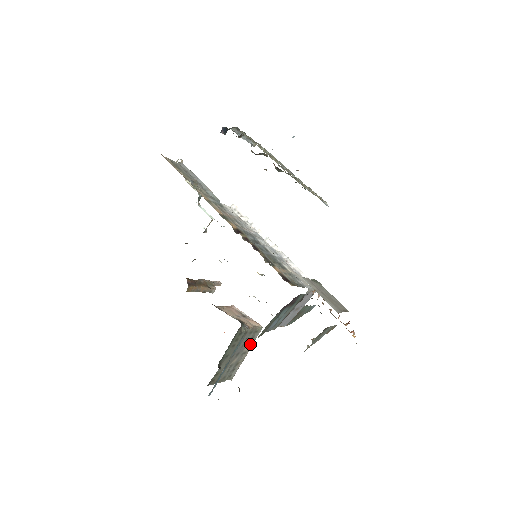
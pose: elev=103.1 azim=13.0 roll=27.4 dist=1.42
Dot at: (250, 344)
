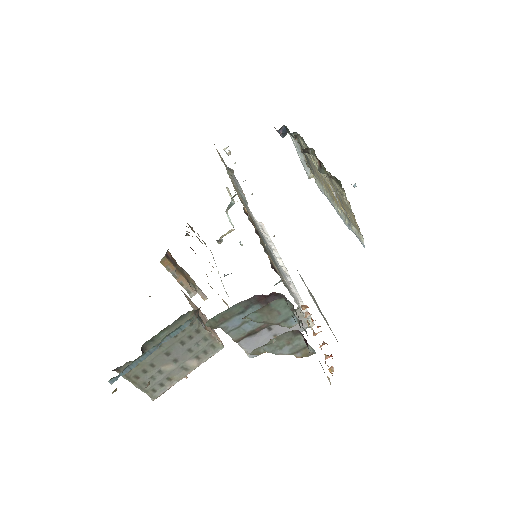
Dot at: (198, 360)
